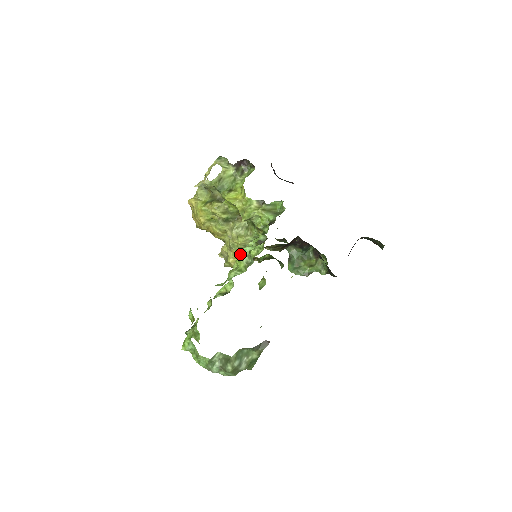
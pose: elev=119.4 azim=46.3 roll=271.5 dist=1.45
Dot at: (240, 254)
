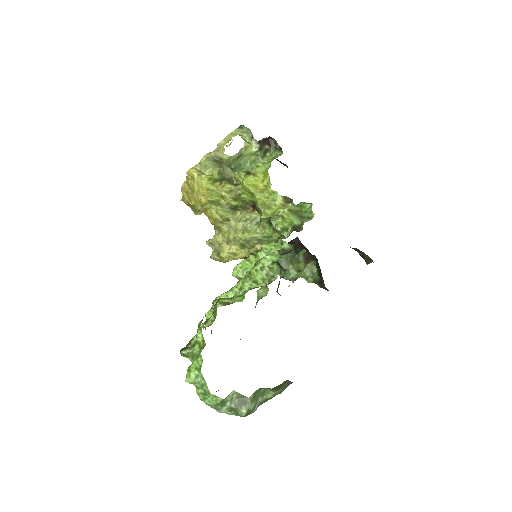
Dot at: (260, 262)
